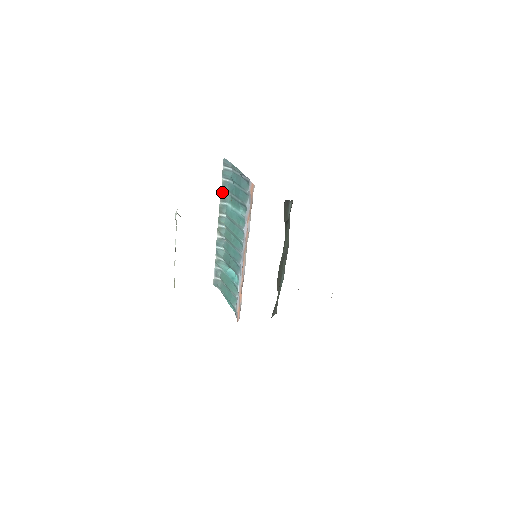
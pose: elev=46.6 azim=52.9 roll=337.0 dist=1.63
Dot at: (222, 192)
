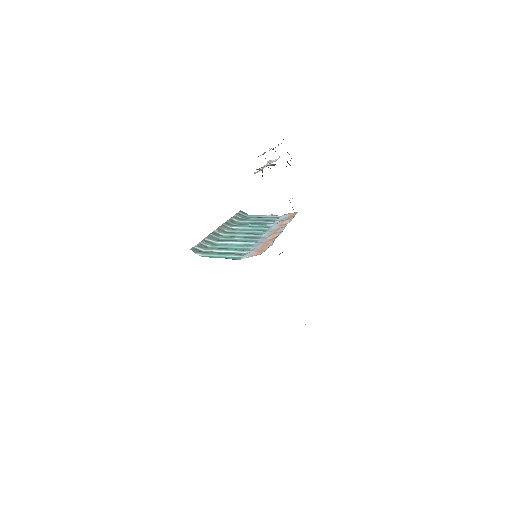
Dot at: (232, 218)
